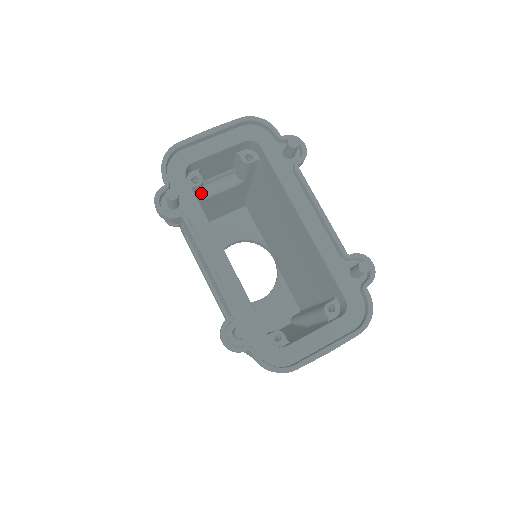
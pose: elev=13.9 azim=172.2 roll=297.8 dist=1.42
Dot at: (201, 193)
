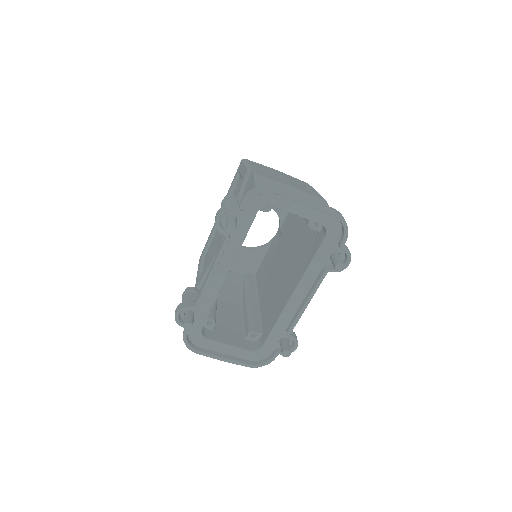
Dot at: occluded
